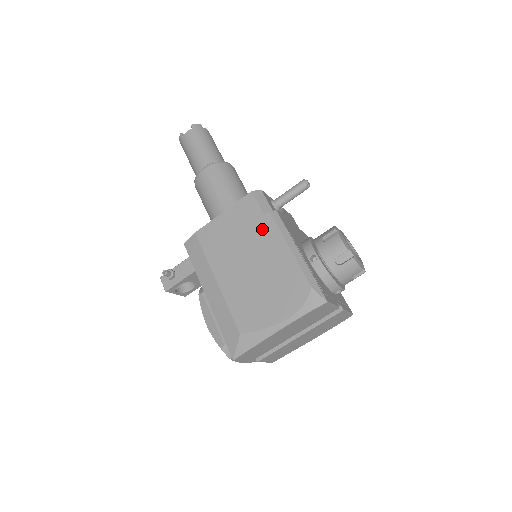
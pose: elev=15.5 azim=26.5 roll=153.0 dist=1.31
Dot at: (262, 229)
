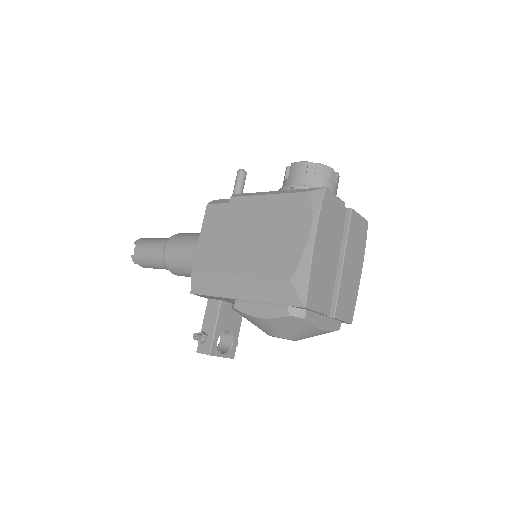
Dot at: (236, 211)
